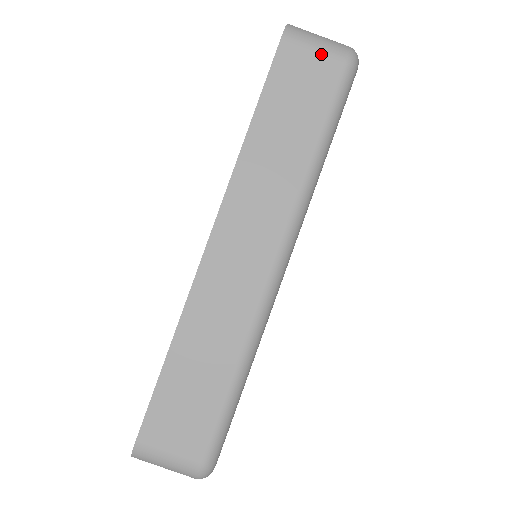
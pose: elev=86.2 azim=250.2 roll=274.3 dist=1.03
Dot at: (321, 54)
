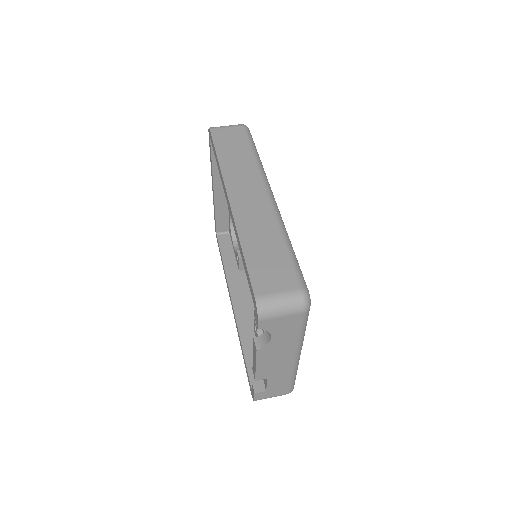
Dot at: (231, 128)
